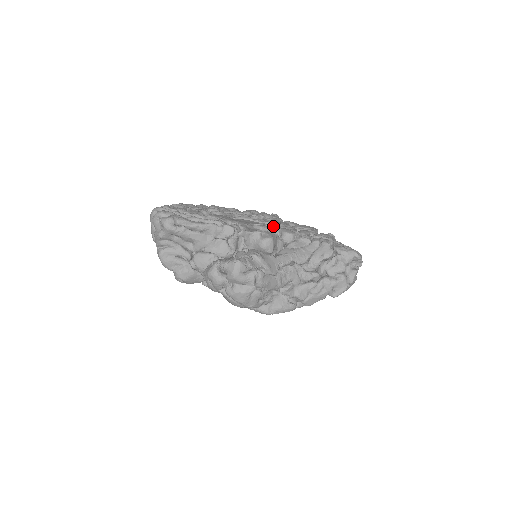
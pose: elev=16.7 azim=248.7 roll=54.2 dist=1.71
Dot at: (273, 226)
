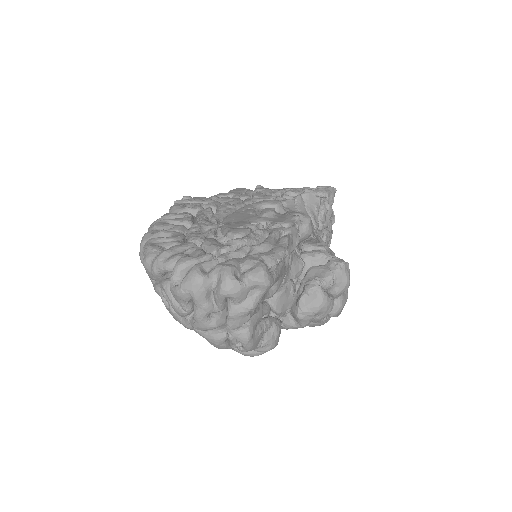
Dot at: (253, 206)
